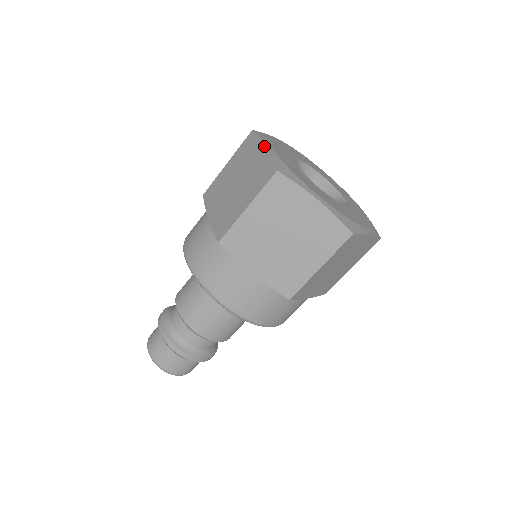
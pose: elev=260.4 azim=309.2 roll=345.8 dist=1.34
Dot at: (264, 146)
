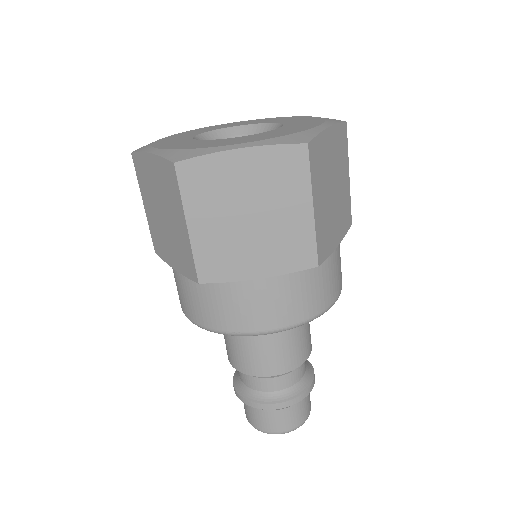
Dot at: (148, 155)
